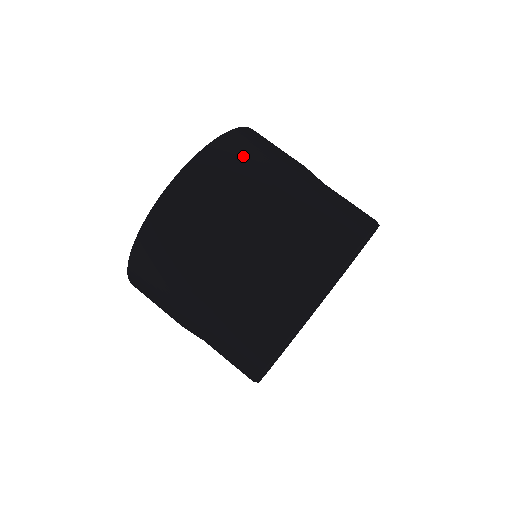
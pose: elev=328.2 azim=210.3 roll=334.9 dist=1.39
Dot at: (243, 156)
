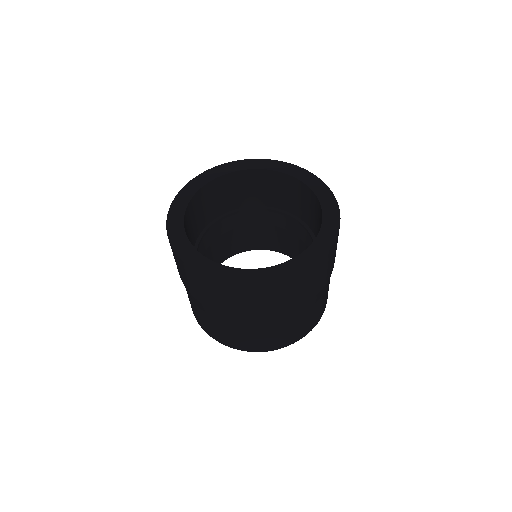
Dot at: (255, 300)
